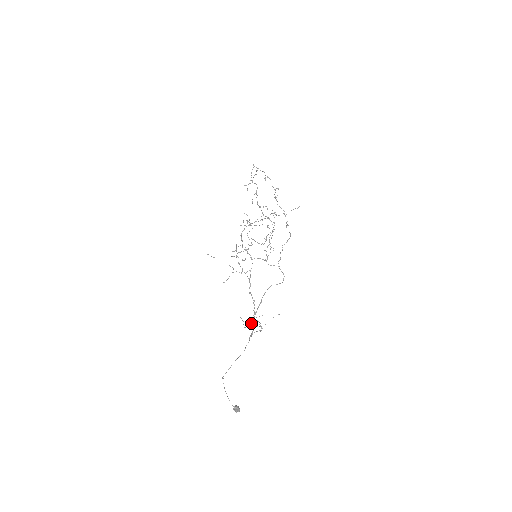
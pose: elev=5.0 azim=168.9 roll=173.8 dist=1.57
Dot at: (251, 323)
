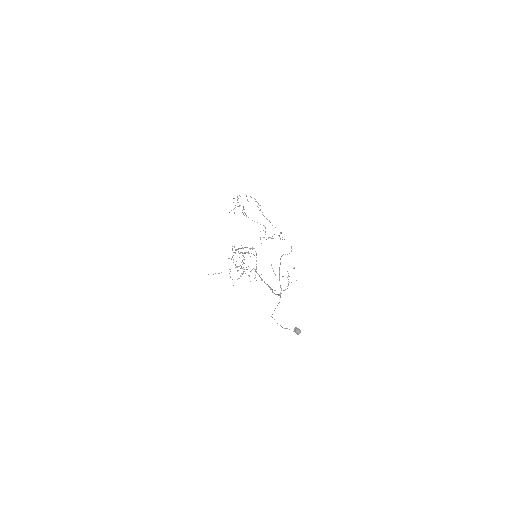
Dot at: (274, 293)
